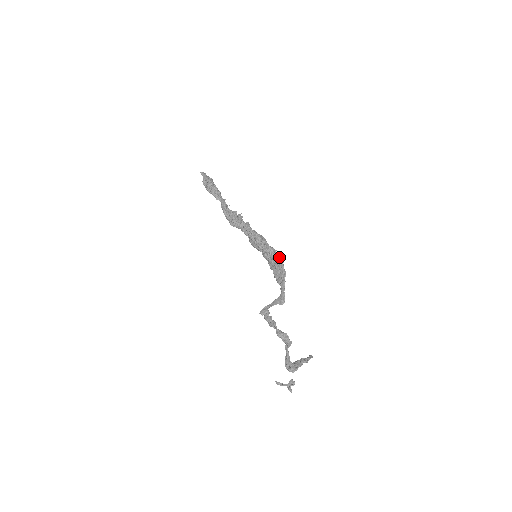
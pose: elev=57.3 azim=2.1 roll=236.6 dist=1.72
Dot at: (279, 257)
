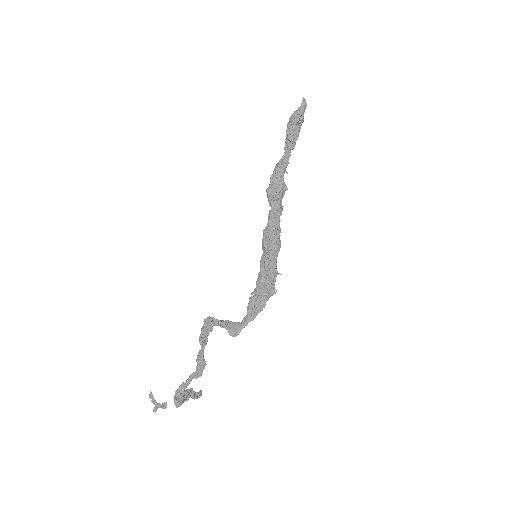
Dot at: (274, 285)
